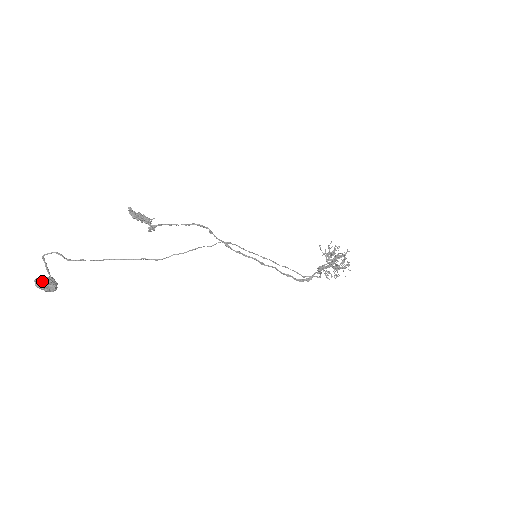
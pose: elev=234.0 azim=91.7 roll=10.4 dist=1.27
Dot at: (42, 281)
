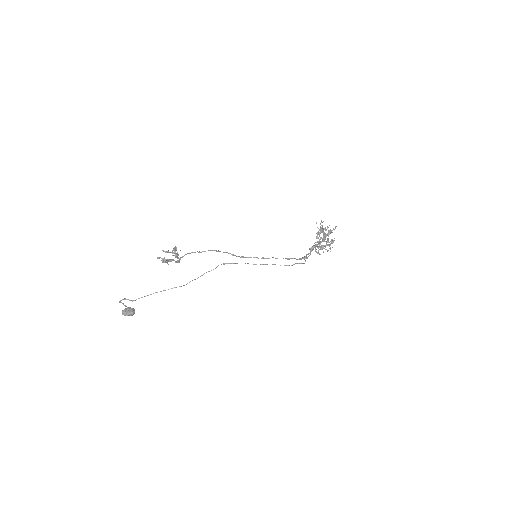
Dot at: (125, 312)
